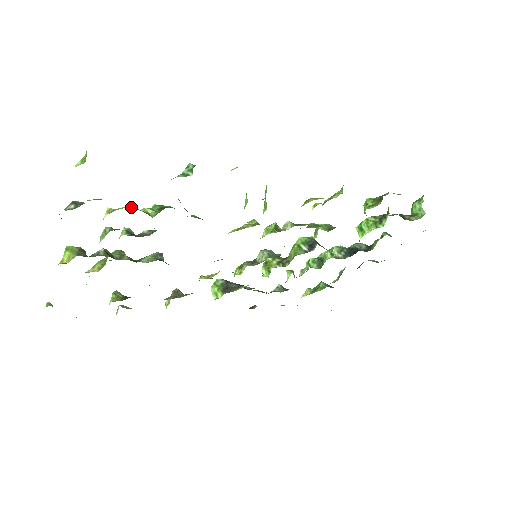
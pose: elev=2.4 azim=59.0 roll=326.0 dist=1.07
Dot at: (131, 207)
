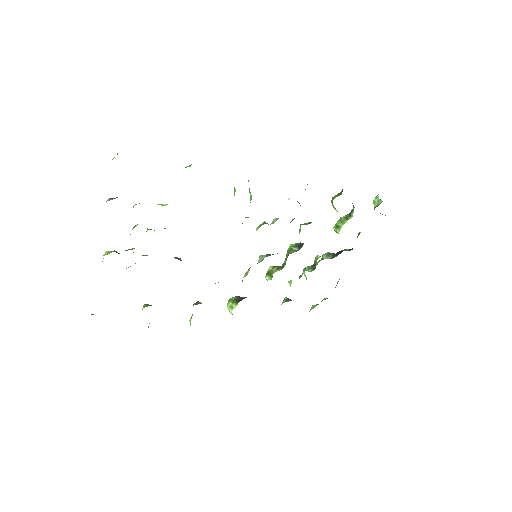
Dot at: occluded
